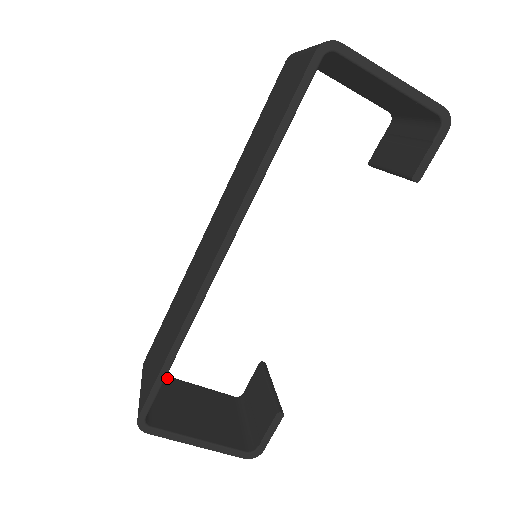
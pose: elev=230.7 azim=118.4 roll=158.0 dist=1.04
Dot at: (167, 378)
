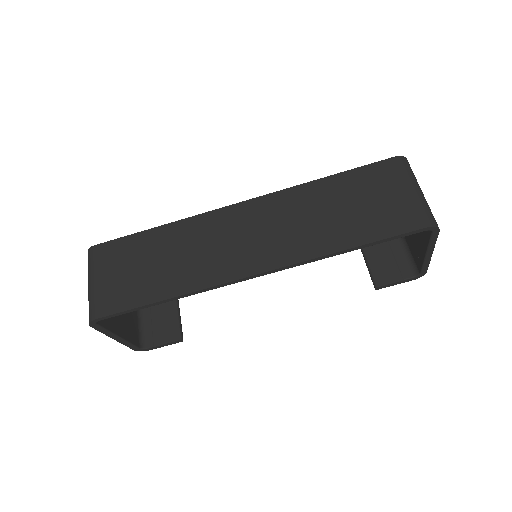
Dot at: occluded
